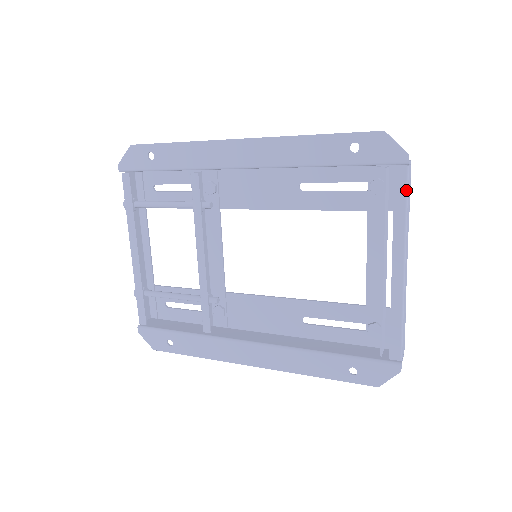
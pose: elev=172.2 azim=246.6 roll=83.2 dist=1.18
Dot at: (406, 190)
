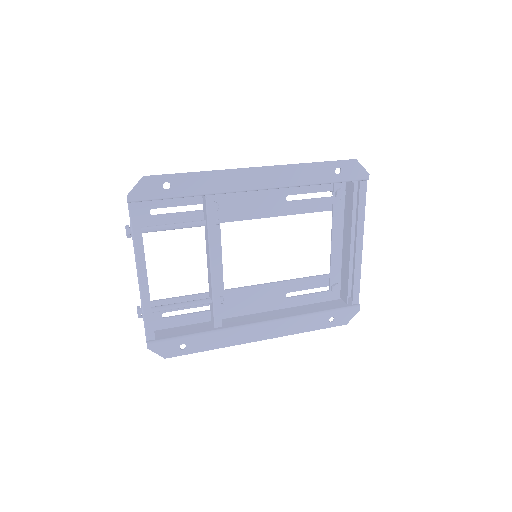
Dot at: occluded
